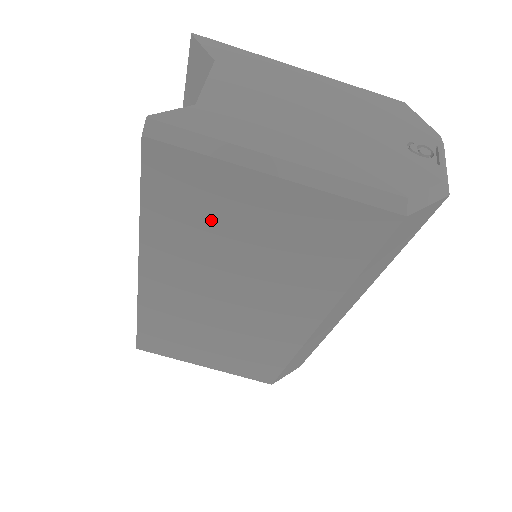
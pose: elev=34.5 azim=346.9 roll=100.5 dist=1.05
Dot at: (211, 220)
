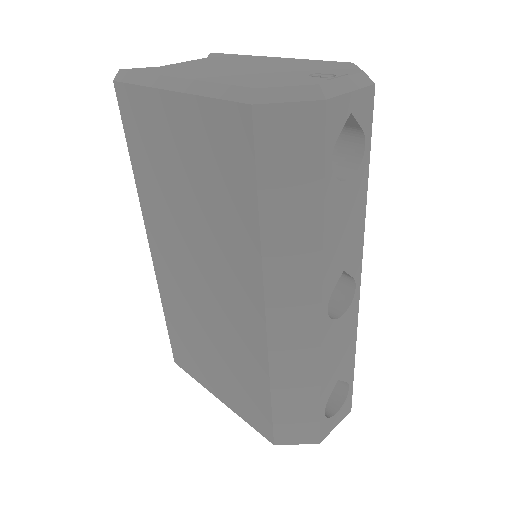
Dot at: (159, 158)
